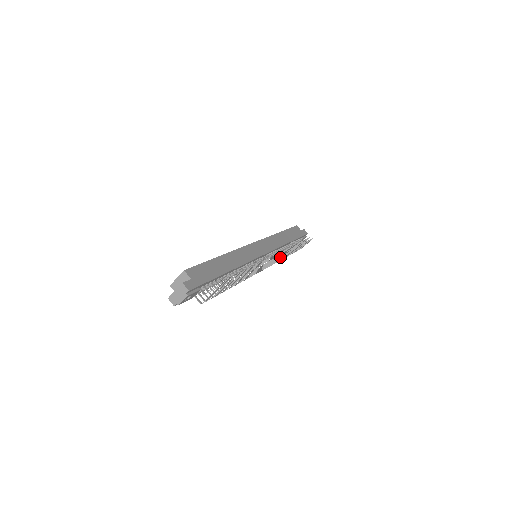
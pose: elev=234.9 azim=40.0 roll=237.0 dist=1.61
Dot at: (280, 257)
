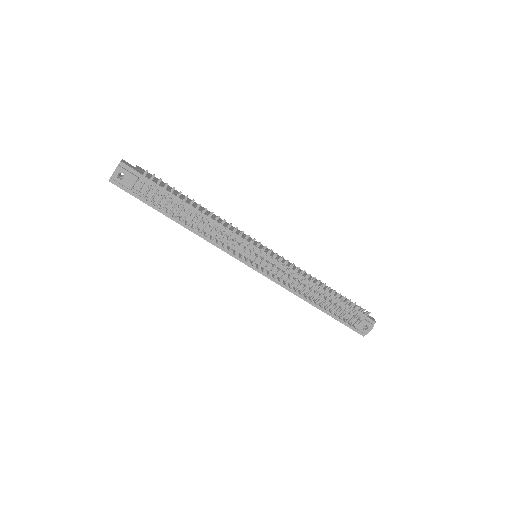
Dot at: (287, 271)
